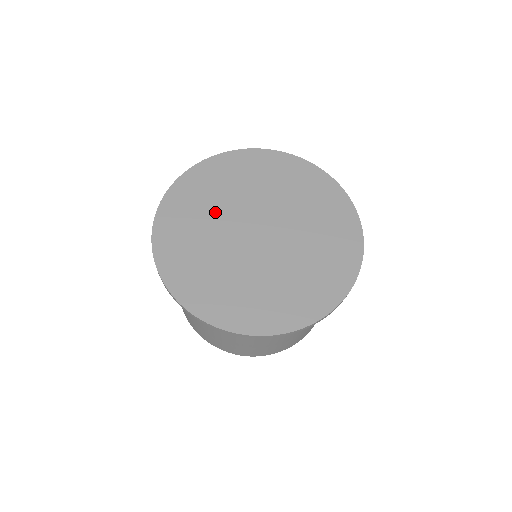
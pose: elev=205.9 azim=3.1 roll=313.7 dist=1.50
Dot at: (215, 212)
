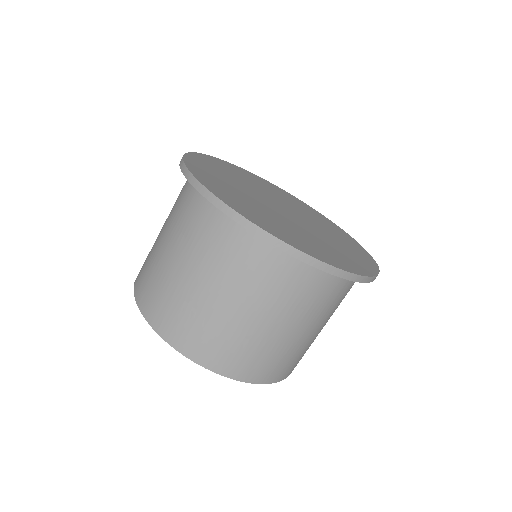
Dot at: (240, 182)
